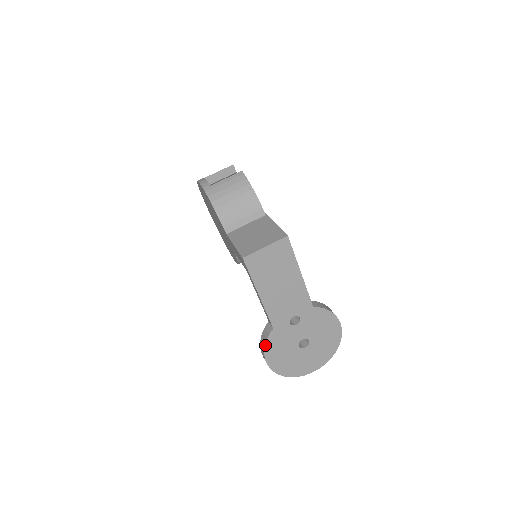
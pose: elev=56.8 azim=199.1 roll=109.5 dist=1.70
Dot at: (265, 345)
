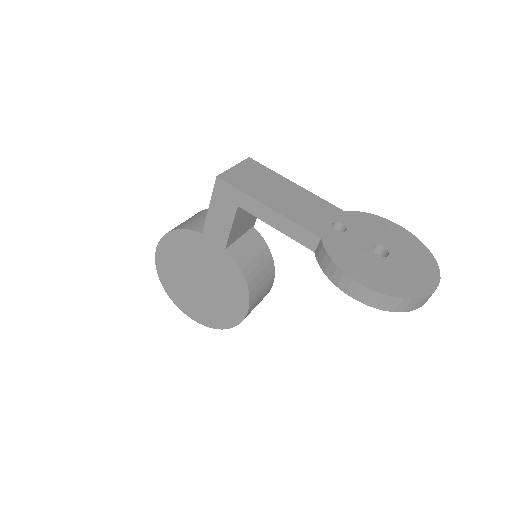
Dot at: (332, 260)
